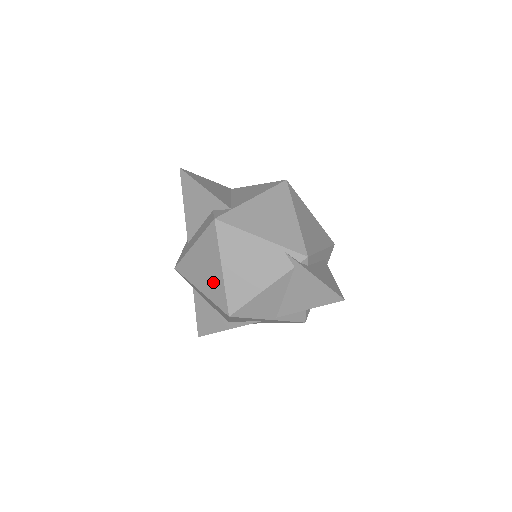
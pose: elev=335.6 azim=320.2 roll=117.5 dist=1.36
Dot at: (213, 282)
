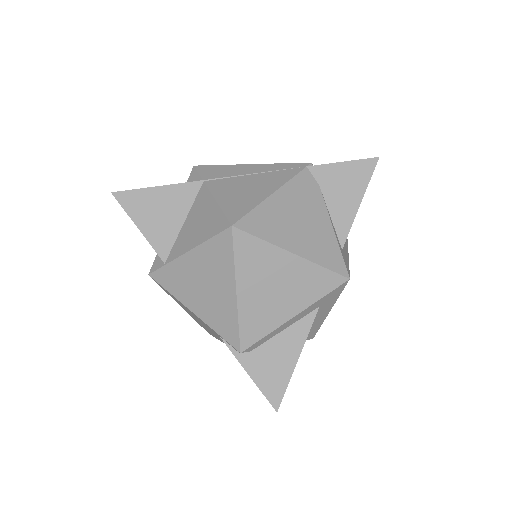
Dot at: occluded
